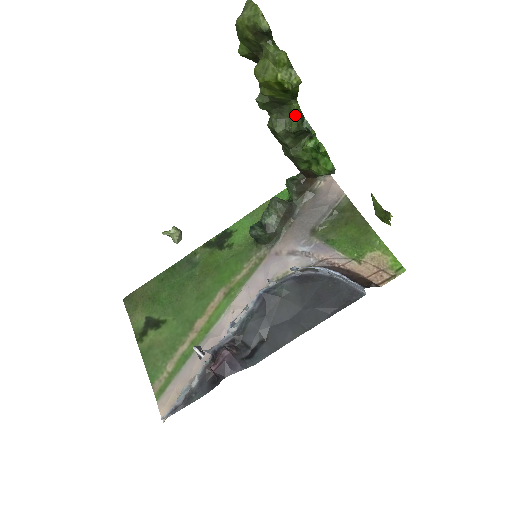
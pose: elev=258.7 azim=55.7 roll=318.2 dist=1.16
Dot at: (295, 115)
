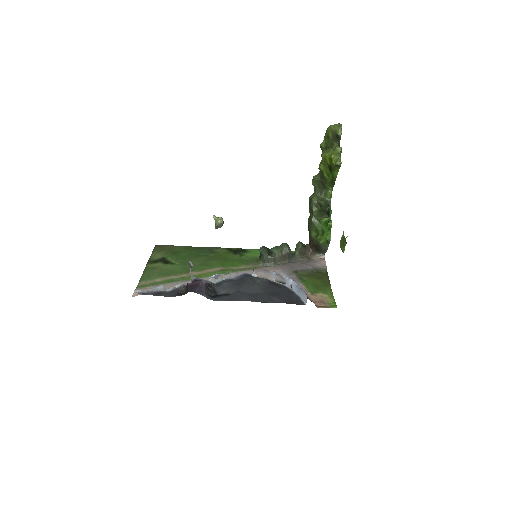
Dot at: (327, 198)
